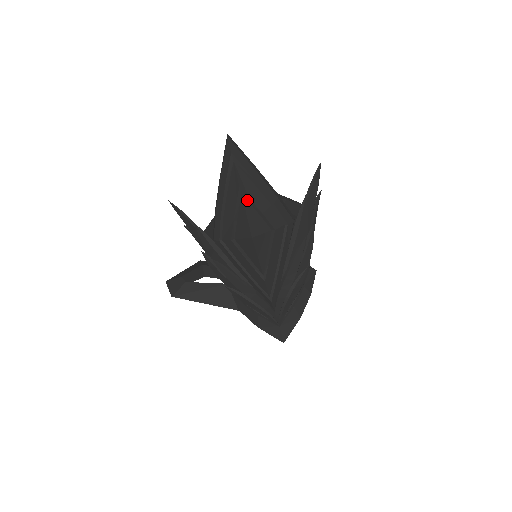
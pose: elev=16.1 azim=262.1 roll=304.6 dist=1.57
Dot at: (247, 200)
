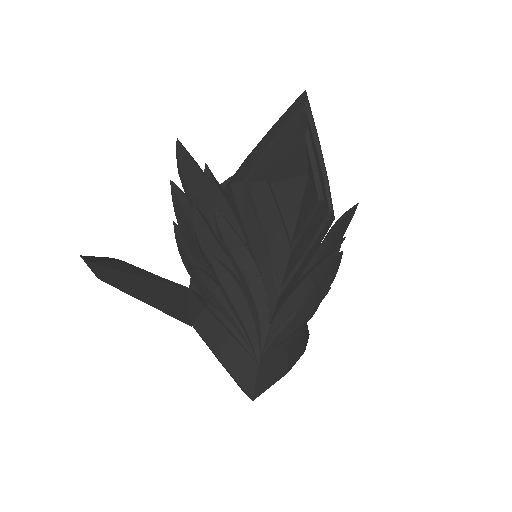
Dot at: (307, 147)
